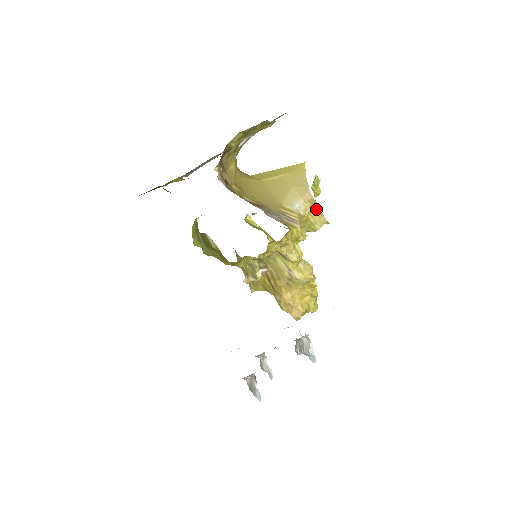
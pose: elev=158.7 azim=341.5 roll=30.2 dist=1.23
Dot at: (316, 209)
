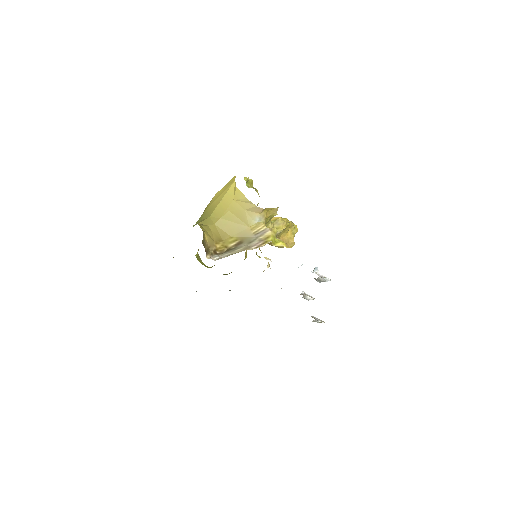
Dot at: (268, 210)
